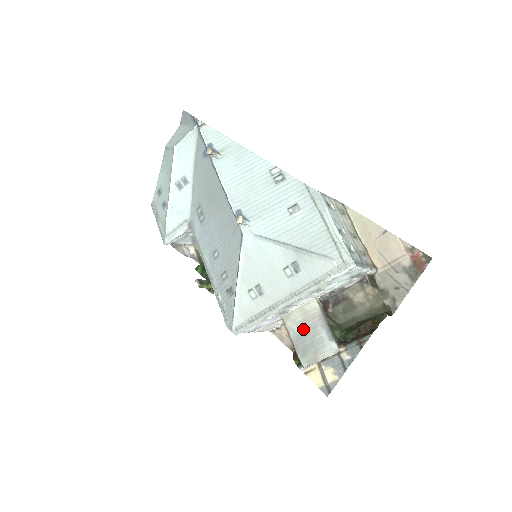
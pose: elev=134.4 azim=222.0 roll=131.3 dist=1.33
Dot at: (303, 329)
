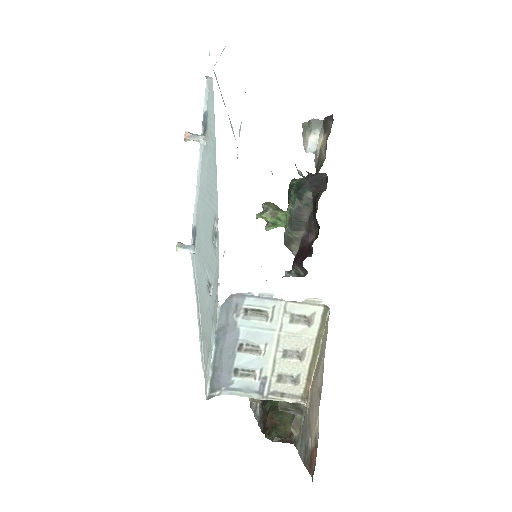
Dot at: occluded
